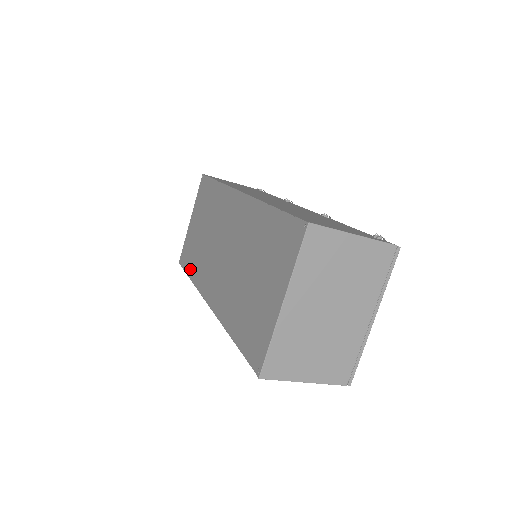
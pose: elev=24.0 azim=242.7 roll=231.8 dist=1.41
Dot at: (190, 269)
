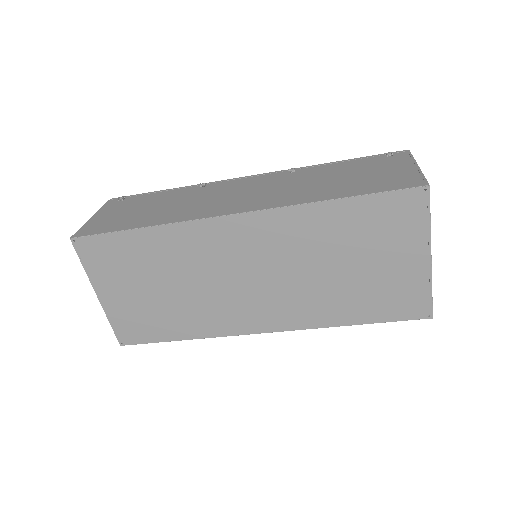
Dot at: (171, 334)
